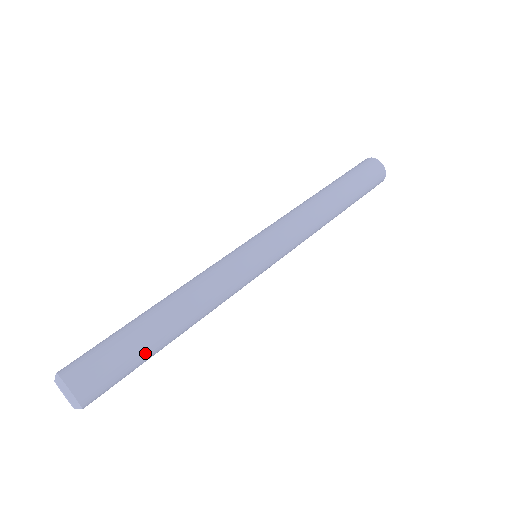
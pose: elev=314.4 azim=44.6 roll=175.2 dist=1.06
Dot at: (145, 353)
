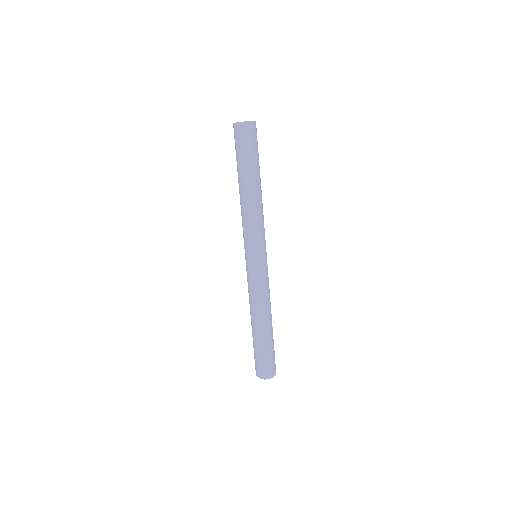
Dot at: (267, 344)
